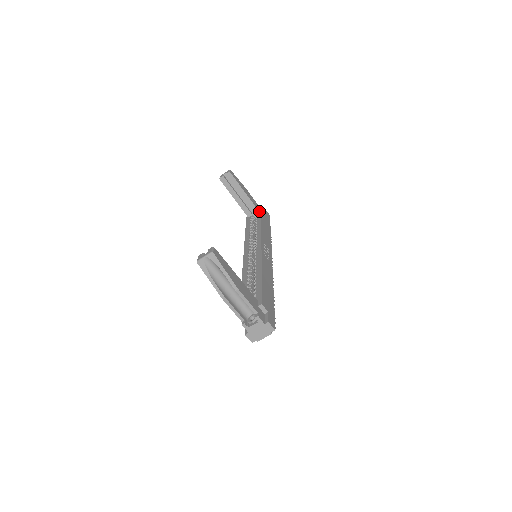
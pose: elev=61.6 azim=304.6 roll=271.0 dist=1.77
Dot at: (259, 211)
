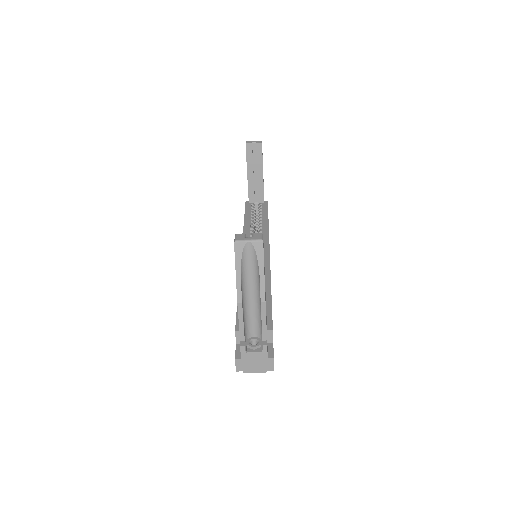
Dot at: (265, 203)
